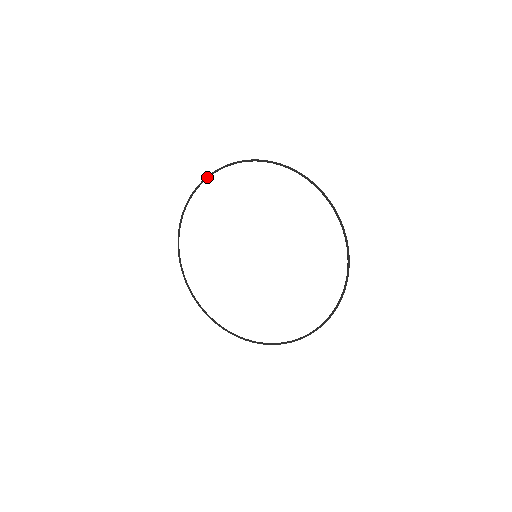
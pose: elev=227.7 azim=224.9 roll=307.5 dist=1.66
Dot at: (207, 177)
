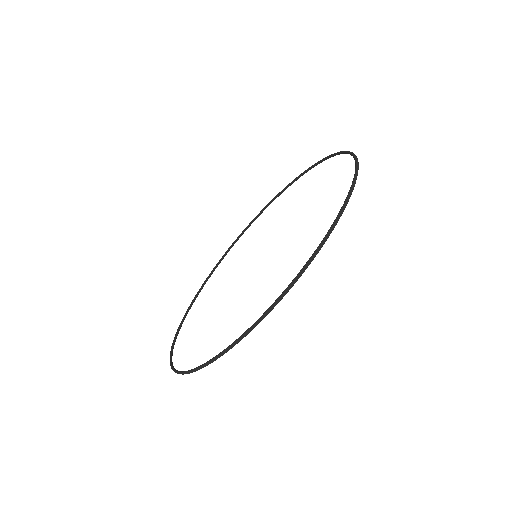
Dot at: (257, 215)
